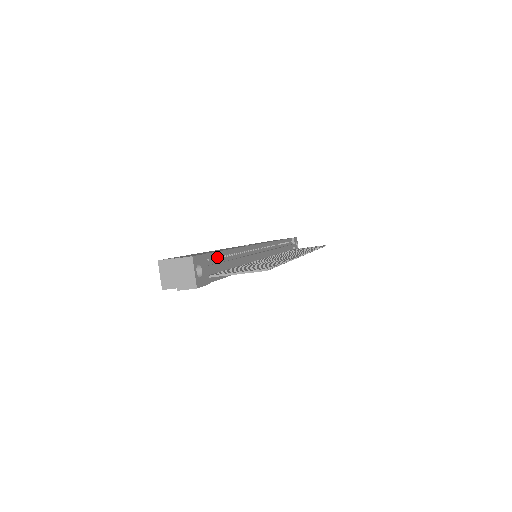
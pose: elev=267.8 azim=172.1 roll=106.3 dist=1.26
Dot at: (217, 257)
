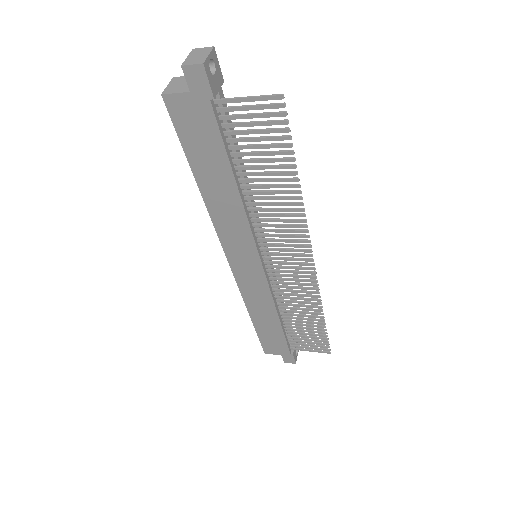
Dot at: occluded
